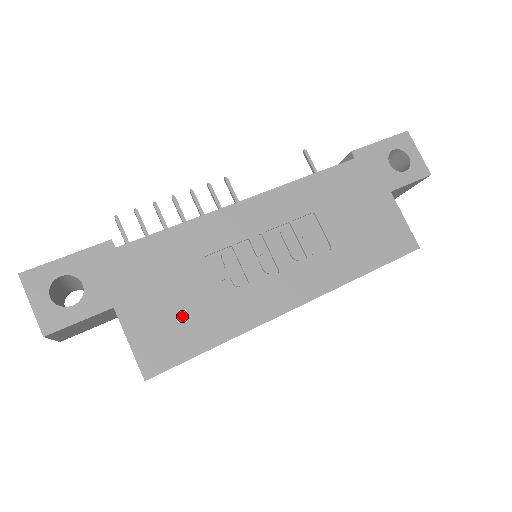
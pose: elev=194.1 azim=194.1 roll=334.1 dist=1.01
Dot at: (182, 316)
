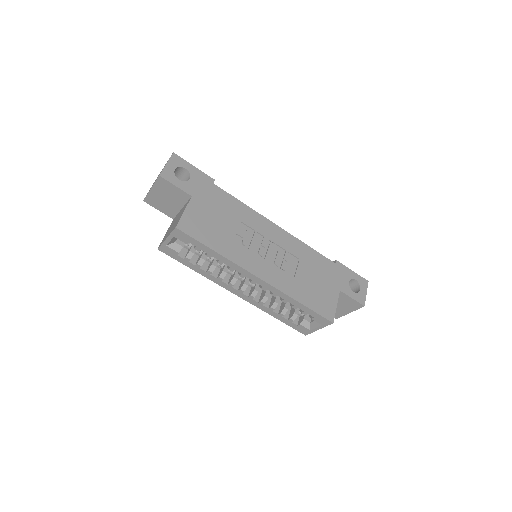
Dot at: (212, 227)
